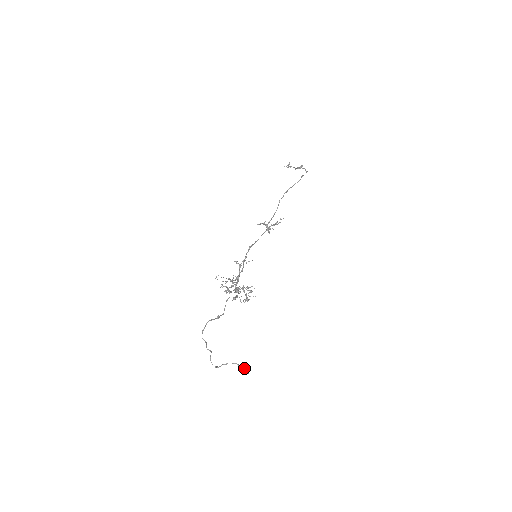
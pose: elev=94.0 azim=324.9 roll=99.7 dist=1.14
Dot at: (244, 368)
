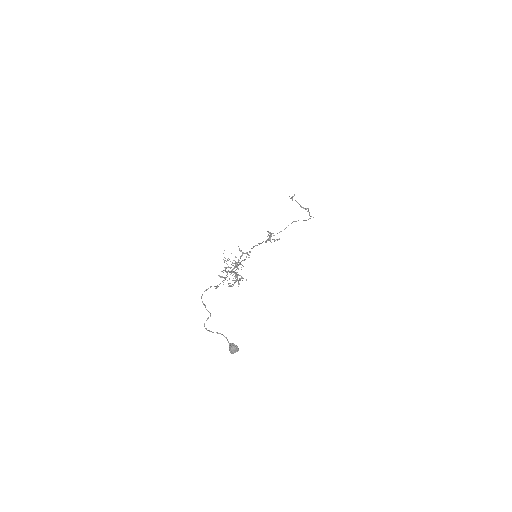
Dot at: (237, 348)
